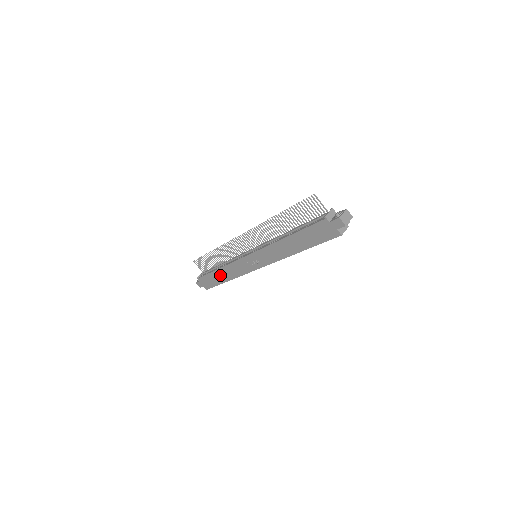
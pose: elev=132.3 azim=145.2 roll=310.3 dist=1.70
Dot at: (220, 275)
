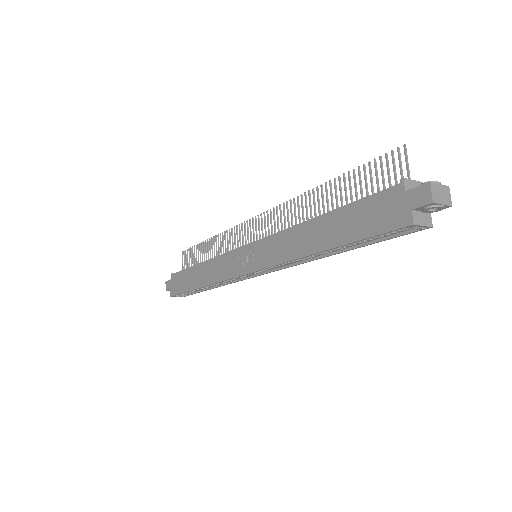
Dot at: (197, 274)
